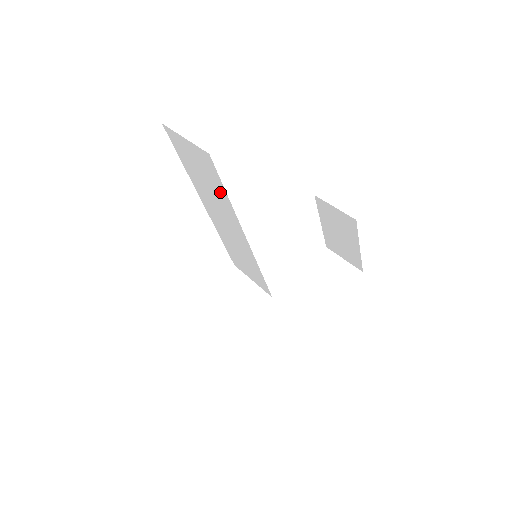
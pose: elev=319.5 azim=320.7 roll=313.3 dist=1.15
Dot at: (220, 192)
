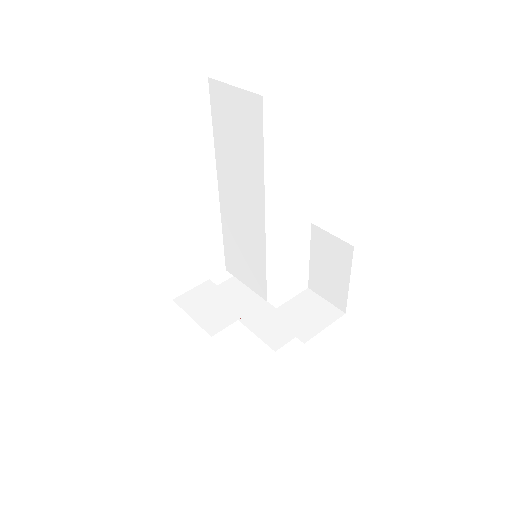
Dot at: (254, 152)
